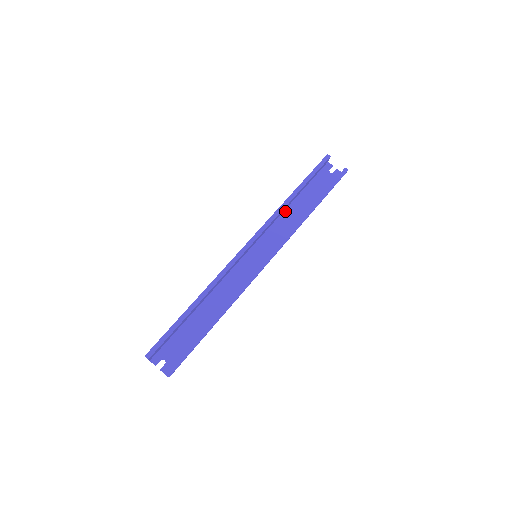
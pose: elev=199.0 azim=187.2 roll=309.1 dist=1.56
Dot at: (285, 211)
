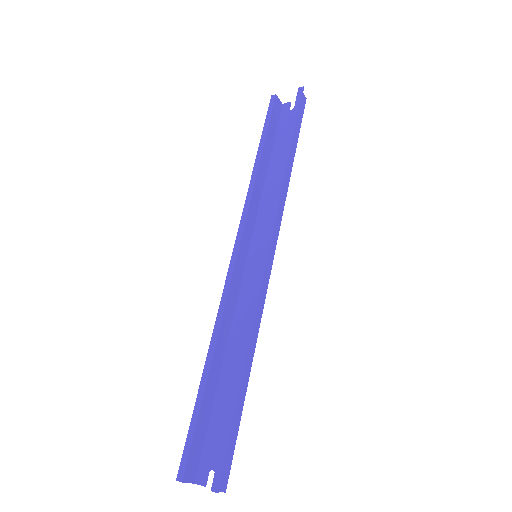
Dot at: (265, 186)
